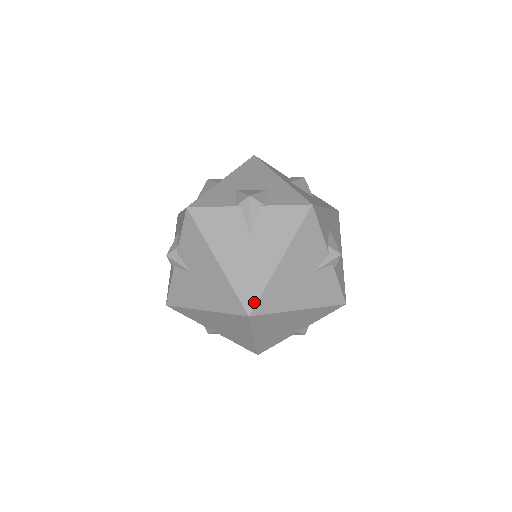
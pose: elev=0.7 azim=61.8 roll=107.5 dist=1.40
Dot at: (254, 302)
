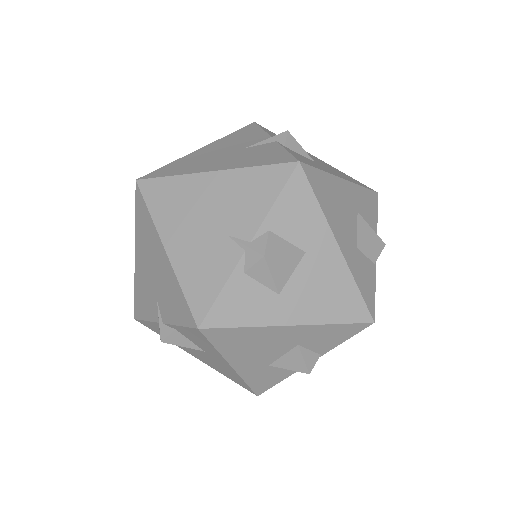
Dot at: (151, 174)
